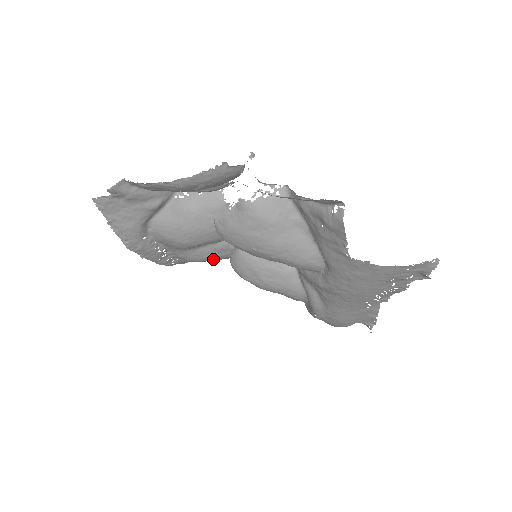
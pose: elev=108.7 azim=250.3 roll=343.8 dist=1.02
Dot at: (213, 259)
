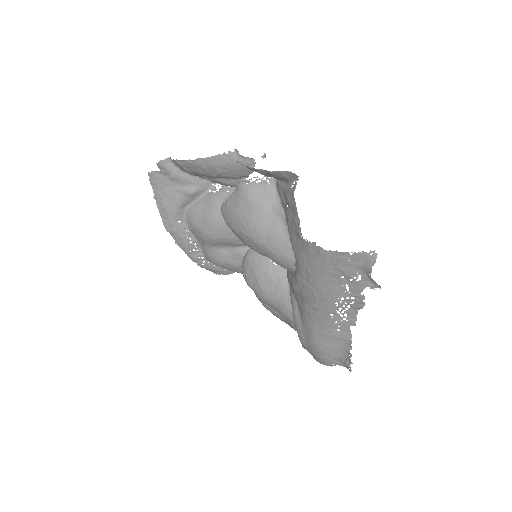
Dot at: (233, 266)
